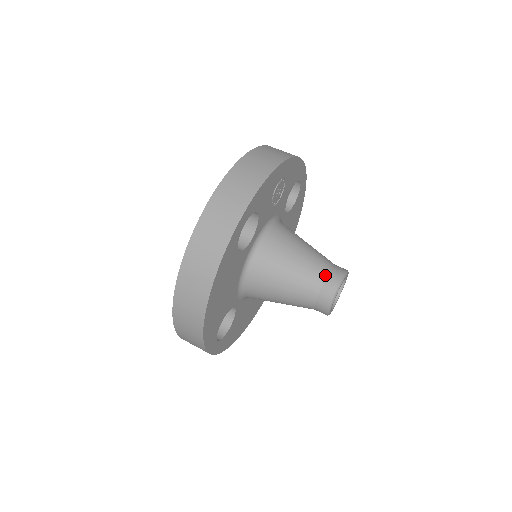
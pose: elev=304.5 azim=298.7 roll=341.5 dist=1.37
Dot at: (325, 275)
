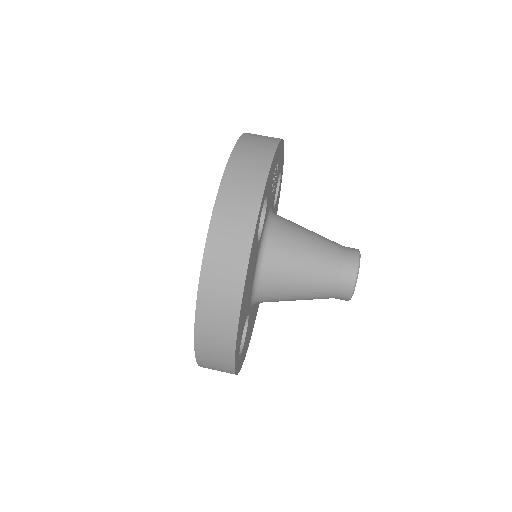
Dot at: (341, 256)
